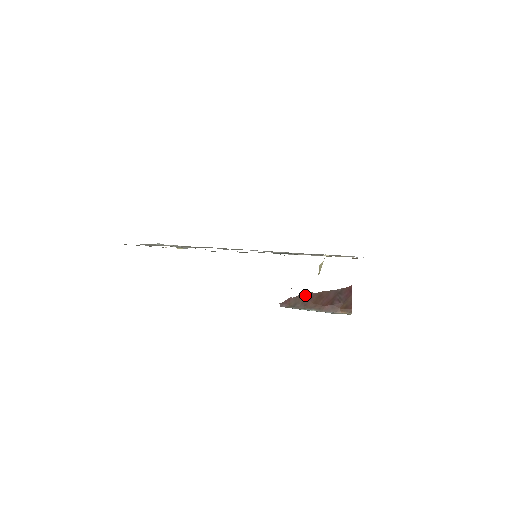
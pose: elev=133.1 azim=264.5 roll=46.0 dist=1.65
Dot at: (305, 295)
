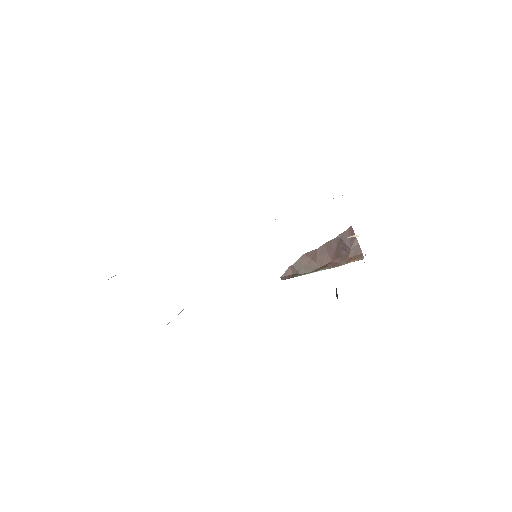
Dot at: (305, 257)
